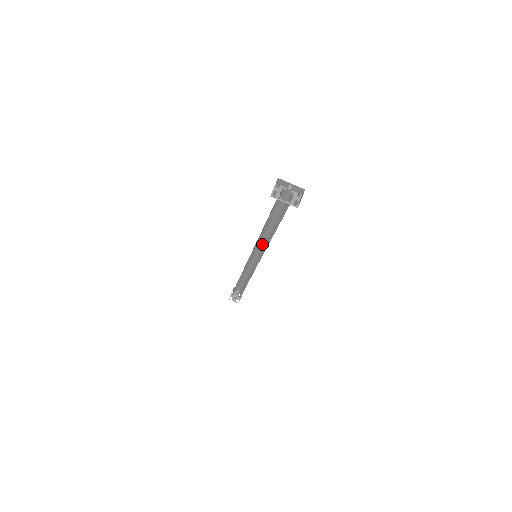
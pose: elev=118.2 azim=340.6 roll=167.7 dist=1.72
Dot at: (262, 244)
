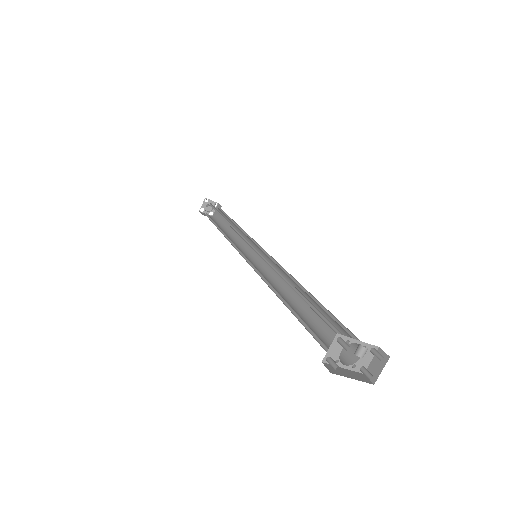
Dot at: occluded
